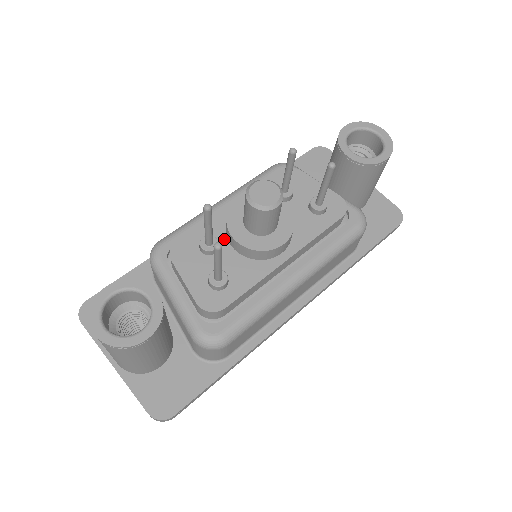
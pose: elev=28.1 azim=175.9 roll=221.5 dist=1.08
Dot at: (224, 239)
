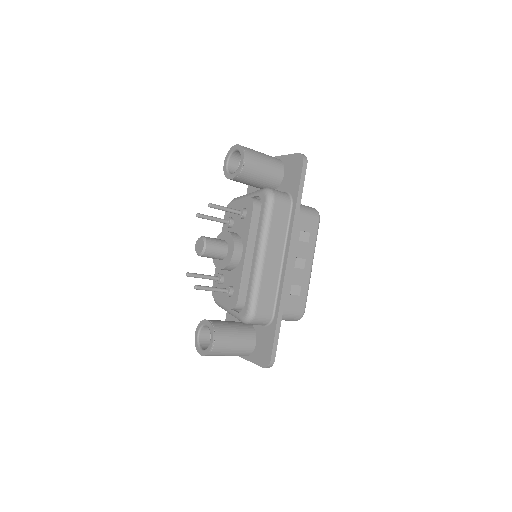
Dot at: (224, 270)
